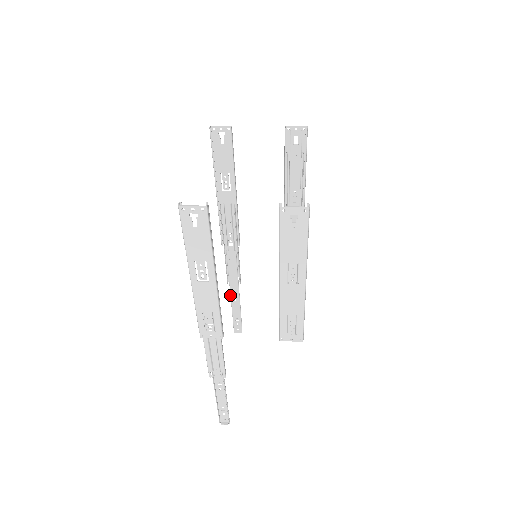
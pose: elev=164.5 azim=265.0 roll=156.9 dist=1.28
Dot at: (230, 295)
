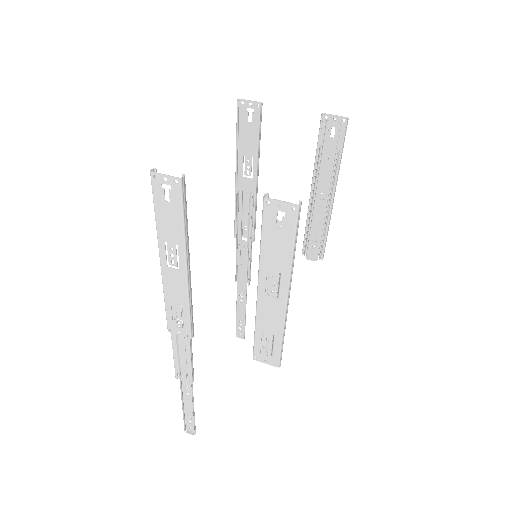
Dot at: occluded
